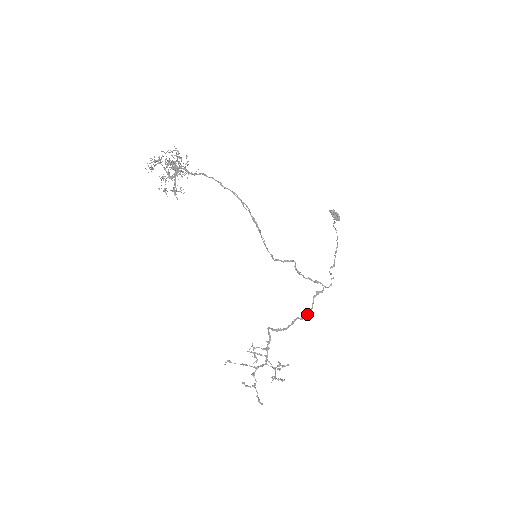
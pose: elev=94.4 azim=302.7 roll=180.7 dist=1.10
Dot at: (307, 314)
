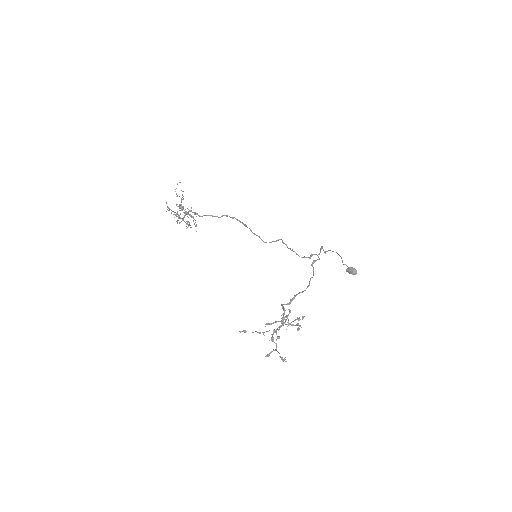
Dot at: occluded
